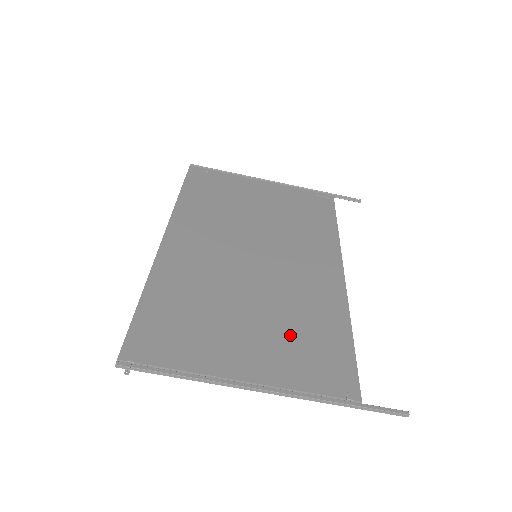
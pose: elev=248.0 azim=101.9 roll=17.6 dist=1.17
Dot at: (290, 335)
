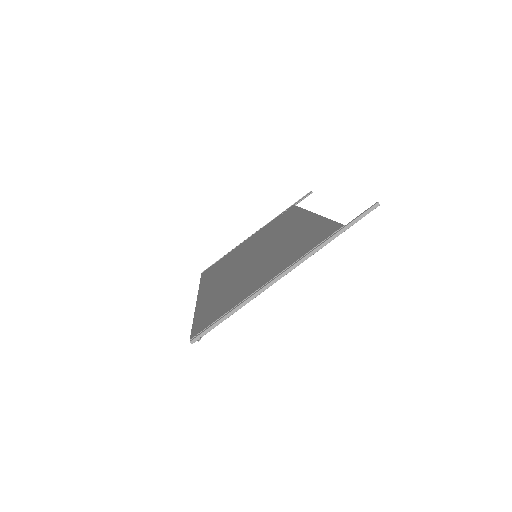
Dot at: (288, 251)
